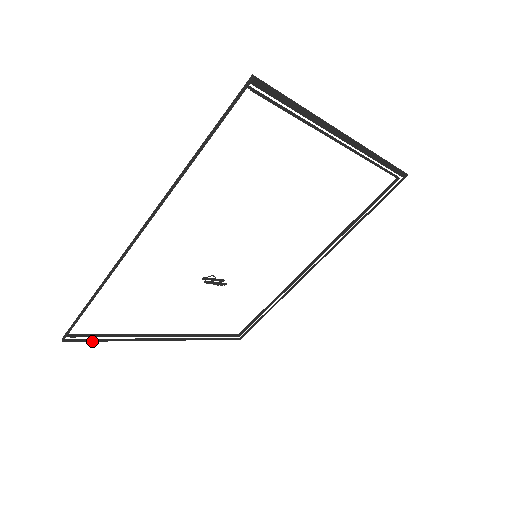
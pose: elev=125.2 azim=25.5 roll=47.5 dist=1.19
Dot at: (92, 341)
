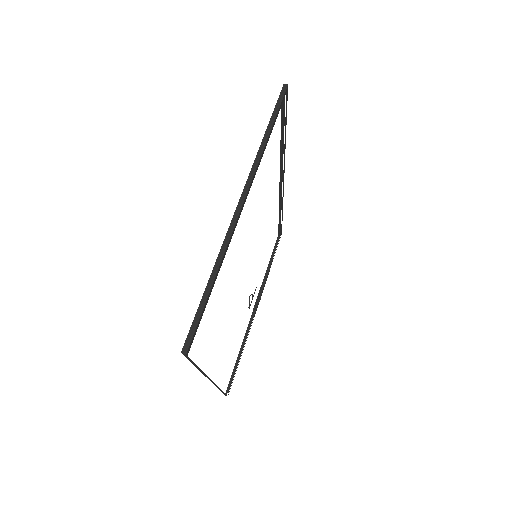
Dot at: occluded
